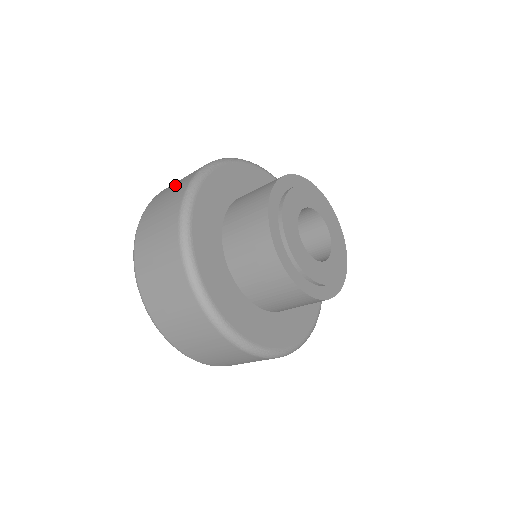
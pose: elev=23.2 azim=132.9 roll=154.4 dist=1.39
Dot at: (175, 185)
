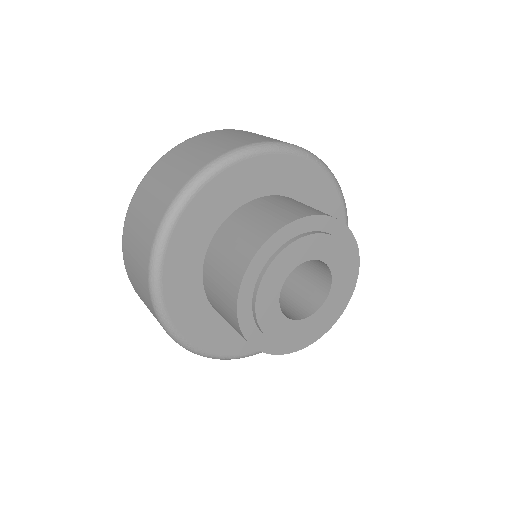
Dot at: (135, 263)
